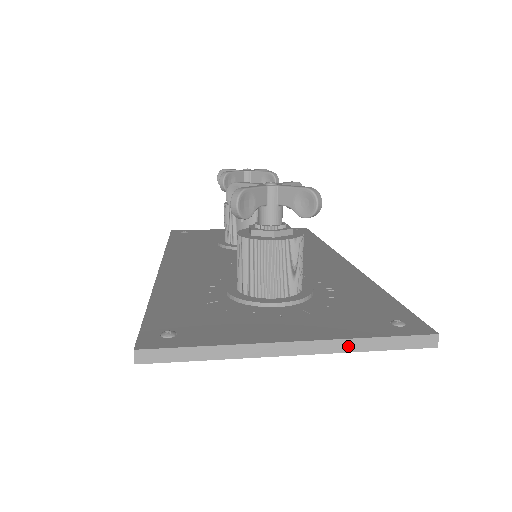
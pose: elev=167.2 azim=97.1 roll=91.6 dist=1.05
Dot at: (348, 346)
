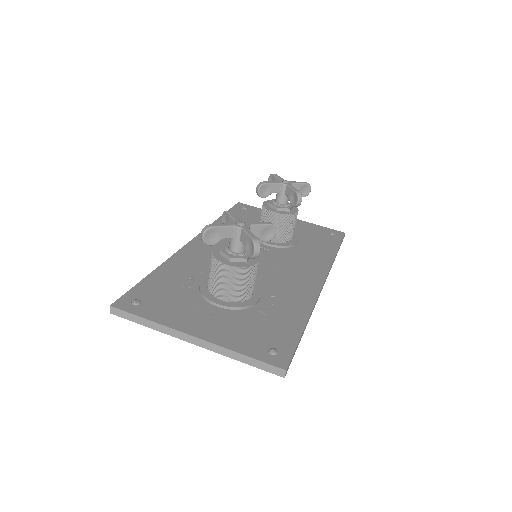
Dot at: (226, 353)
